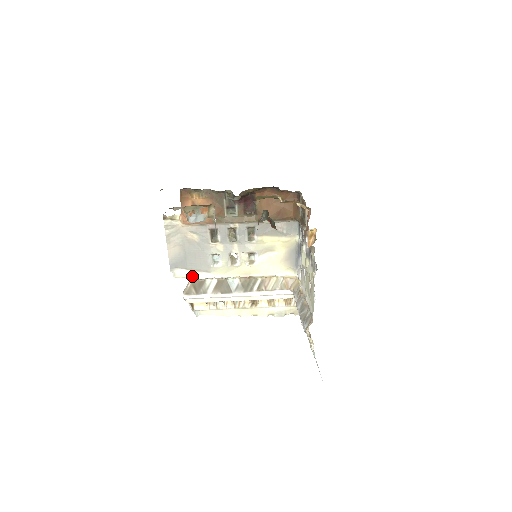
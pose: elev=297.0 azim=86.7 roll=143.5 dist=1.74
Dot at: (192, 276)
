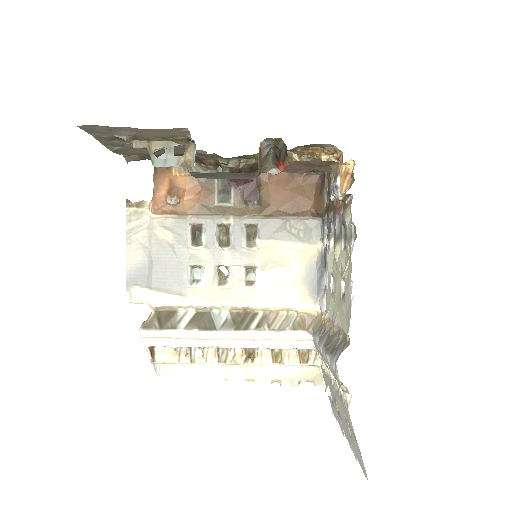
Dot at: (157, 300)
